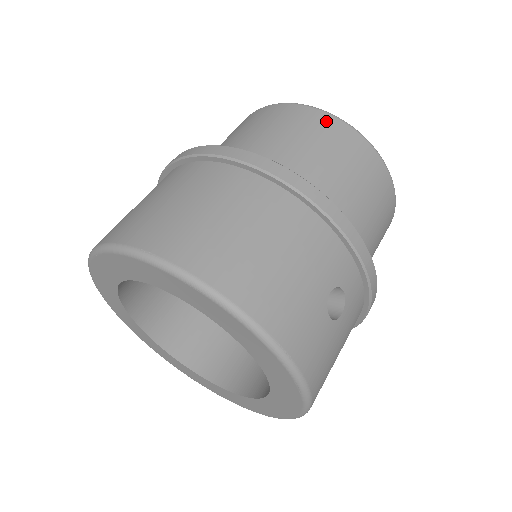
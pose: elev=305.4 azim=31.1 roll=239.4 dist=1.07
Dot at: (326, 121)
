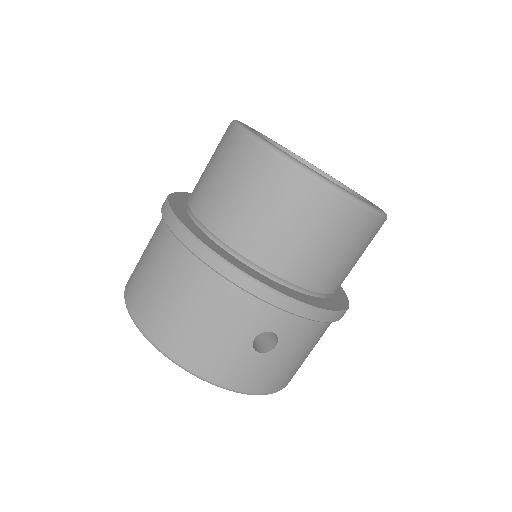
Dot at: (262, 160)
